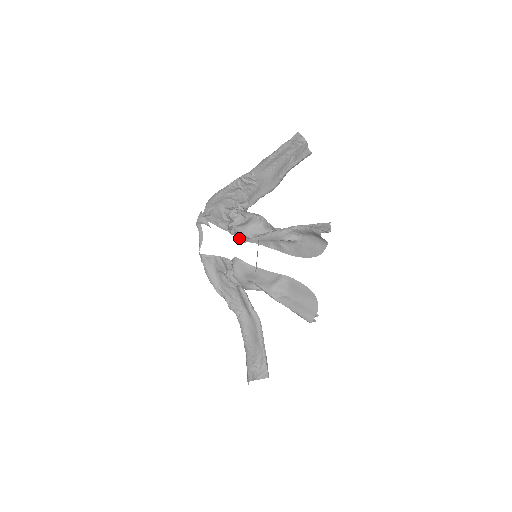
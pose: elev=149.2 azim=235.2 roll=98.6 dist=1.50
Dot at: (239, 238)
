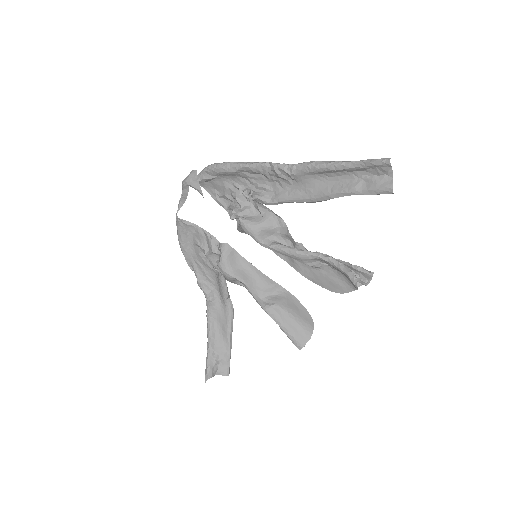
Dot at: (241, 230)
